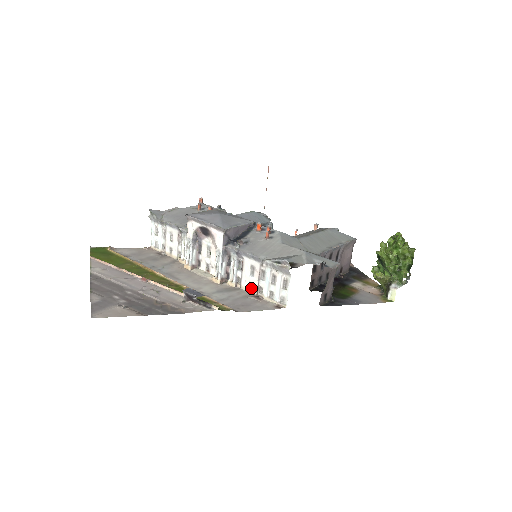
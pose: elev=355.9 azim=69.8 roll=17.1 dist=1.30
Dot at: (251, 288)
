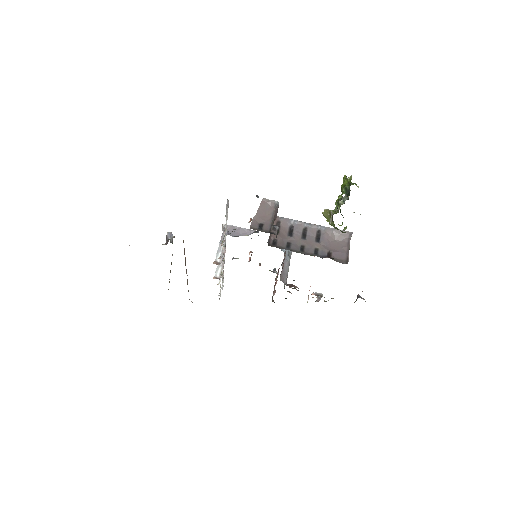
Dot at: (222, 249)
